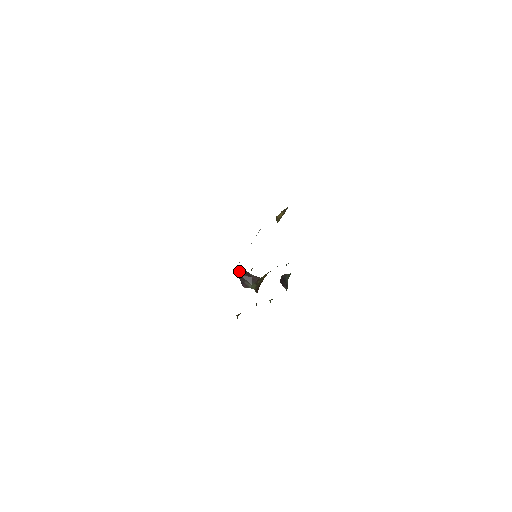
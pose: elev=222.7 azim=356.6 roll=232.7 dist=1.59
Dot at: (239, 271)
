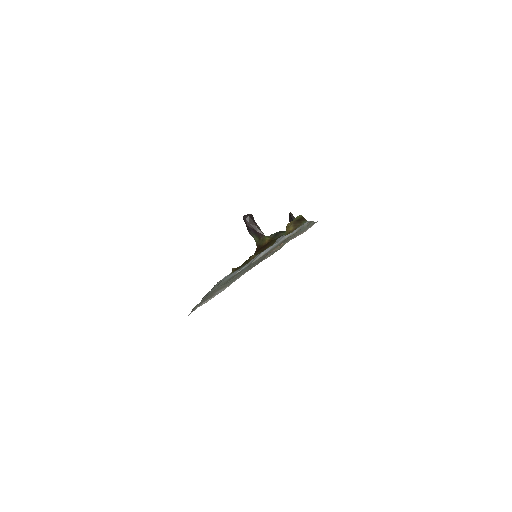
Dot at: (247, 222)
